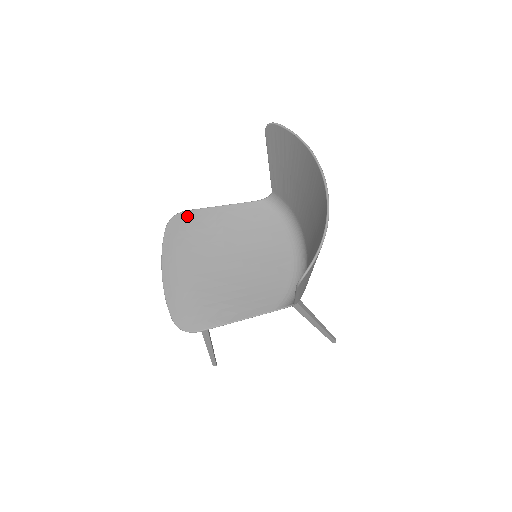
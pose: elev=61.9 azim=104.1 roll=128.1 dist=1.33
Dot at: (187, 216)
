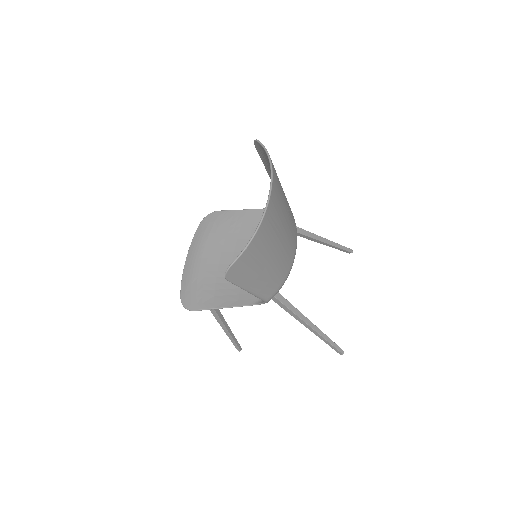
Dot at: (217, 215)
